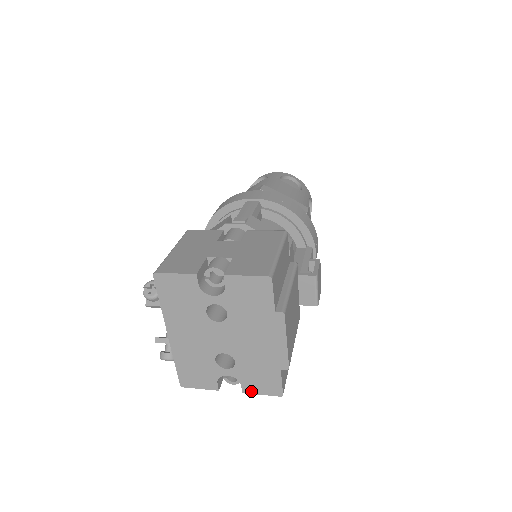
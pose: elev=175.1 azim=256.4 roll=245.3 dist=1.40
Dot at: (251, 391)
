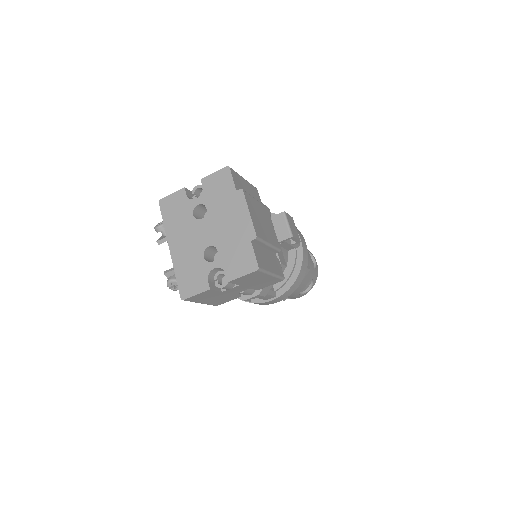
Dot at: (234, 276)
